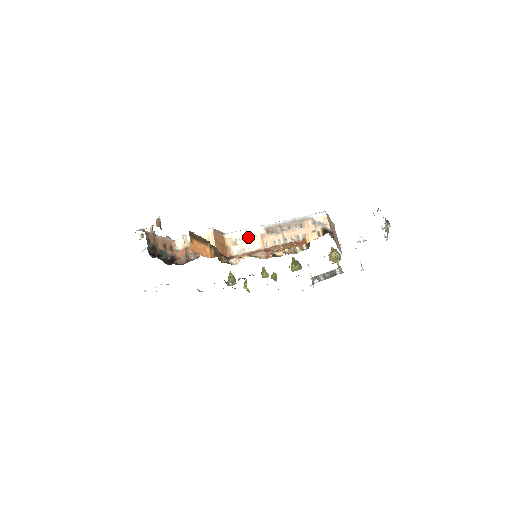
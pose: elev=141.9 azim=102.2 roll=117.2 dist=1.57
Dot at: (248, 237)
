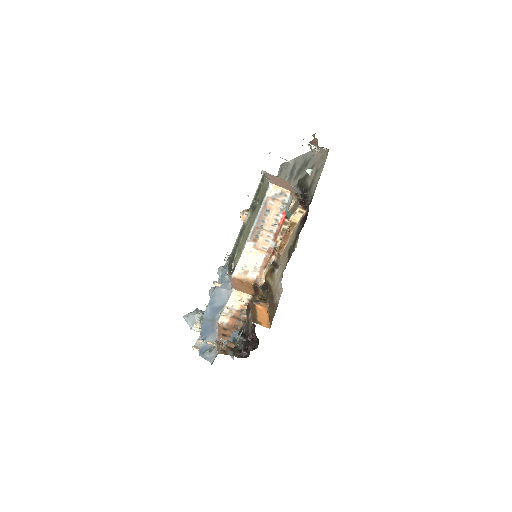
Dot at: (248, 259)
